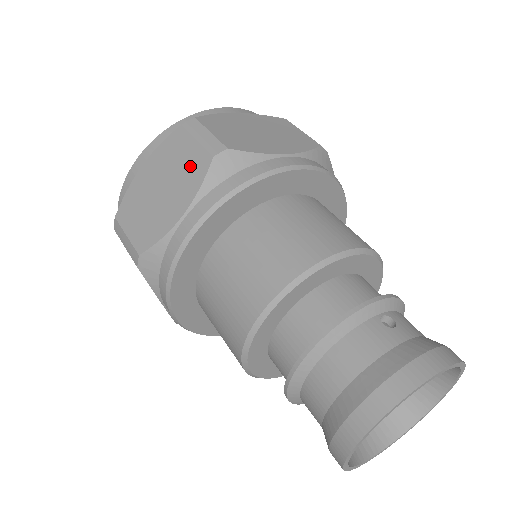
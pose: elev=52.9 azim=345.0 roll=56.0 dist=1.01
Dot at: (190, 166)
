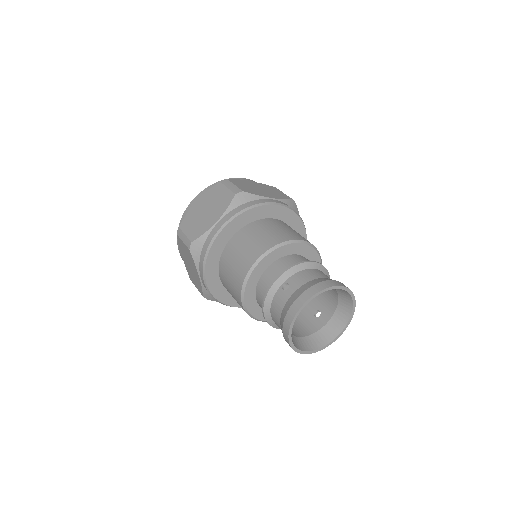
Dot at: (188, 255)
